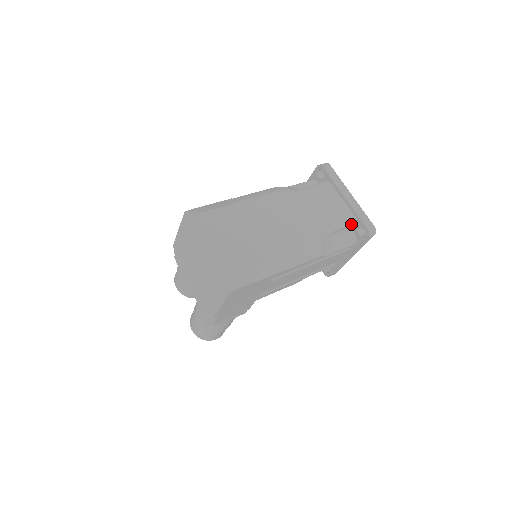
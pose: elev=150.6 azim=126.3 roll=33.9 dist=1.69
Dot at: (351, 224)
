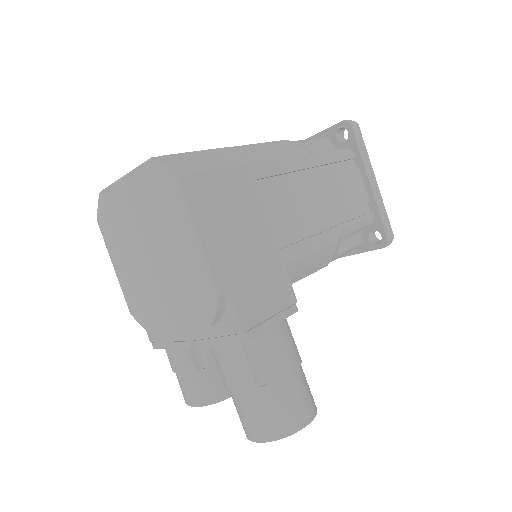
Dot at: (323, 140)
